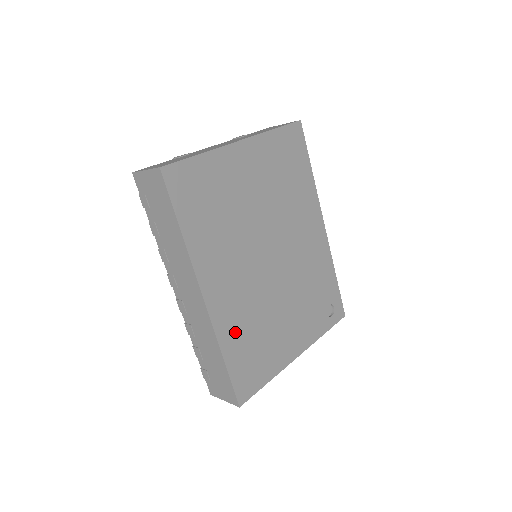
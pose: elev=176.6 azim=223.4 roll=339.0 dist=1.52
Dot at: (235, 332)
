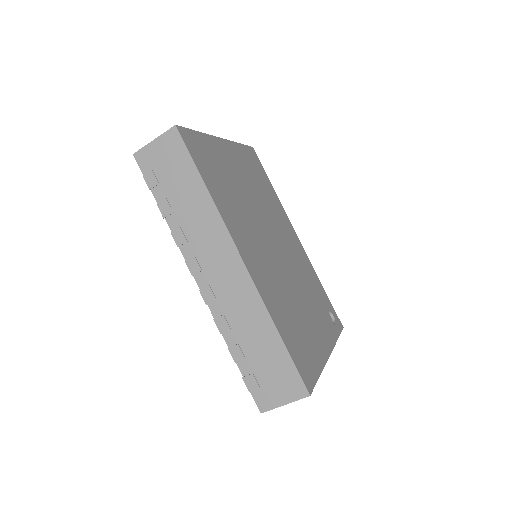
Dot at: (277, 307)
